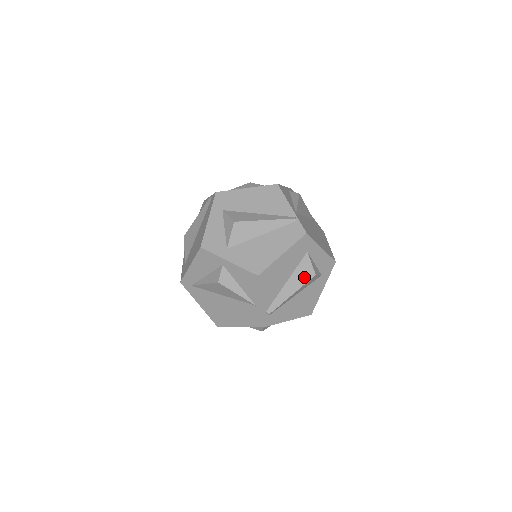
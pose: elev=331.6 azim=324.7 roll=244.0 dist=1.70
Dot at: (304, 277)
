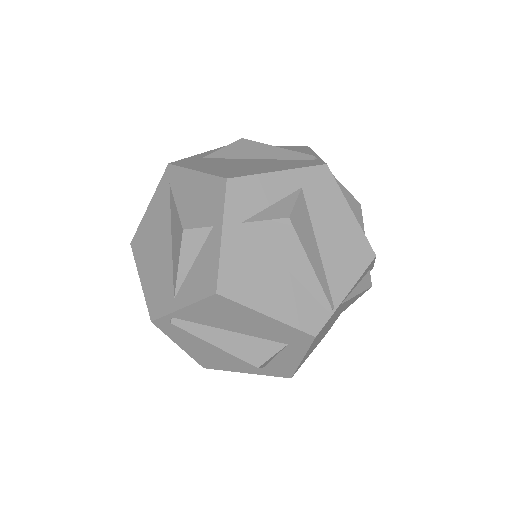
Dot at: (248, 353)
